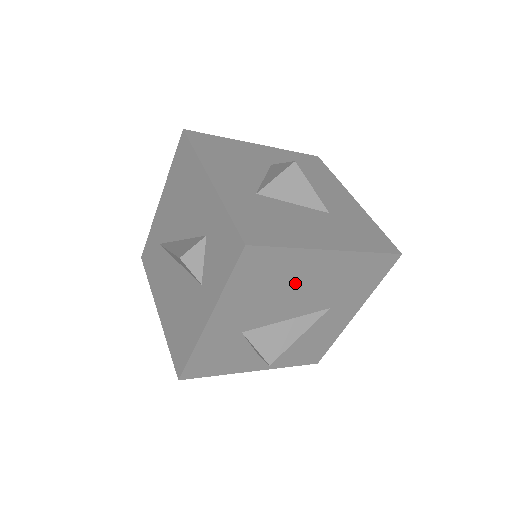
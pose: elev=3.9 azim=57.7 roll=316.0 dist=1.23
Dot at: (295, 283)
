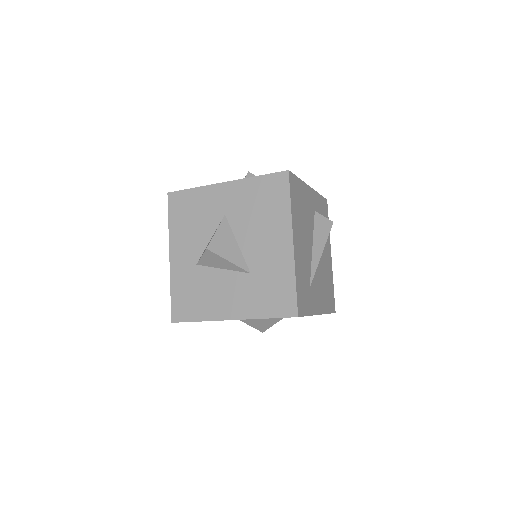
Dot at: occluded
